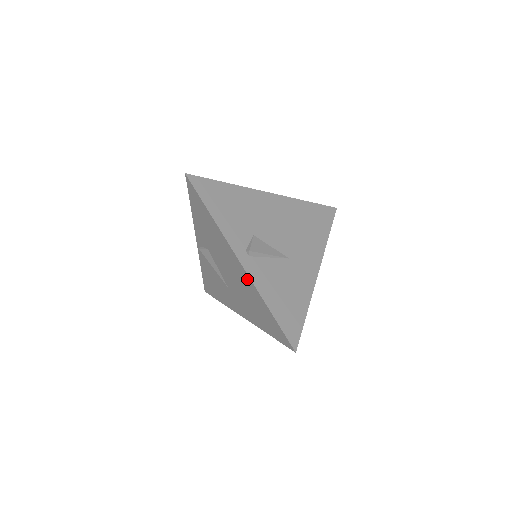
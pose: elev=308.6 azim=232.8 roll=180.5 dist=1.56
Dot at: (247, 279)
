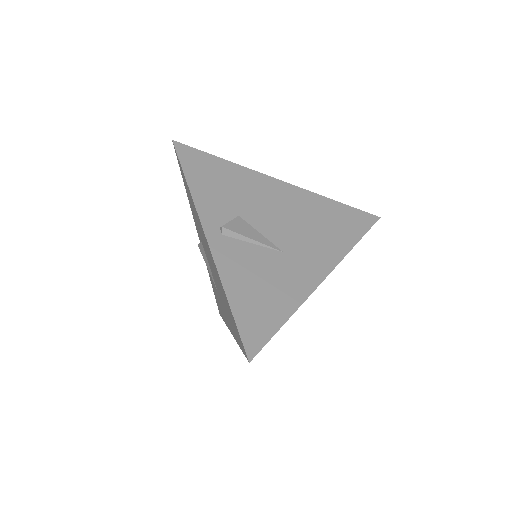
Dot at: (213, 261)
